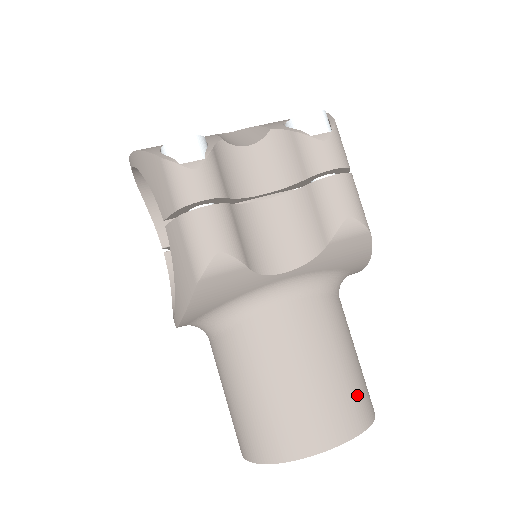
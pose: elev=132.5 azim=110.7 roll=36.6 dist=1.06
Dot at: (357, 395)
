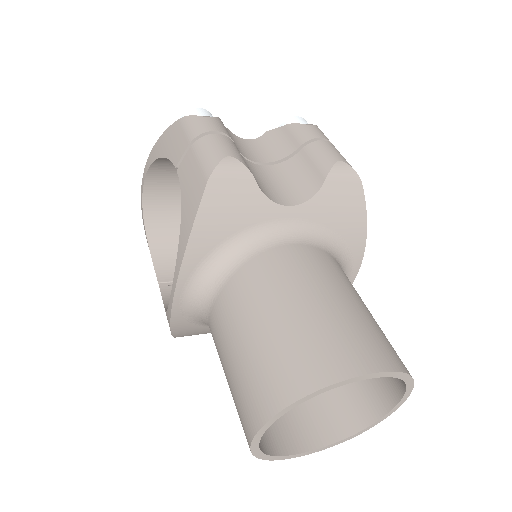
Dot at: (385, 339)
